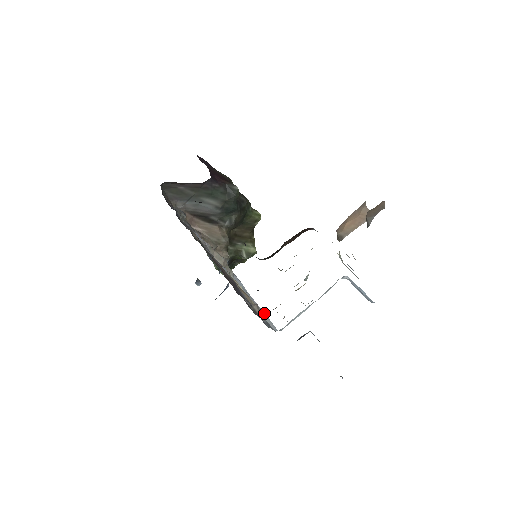
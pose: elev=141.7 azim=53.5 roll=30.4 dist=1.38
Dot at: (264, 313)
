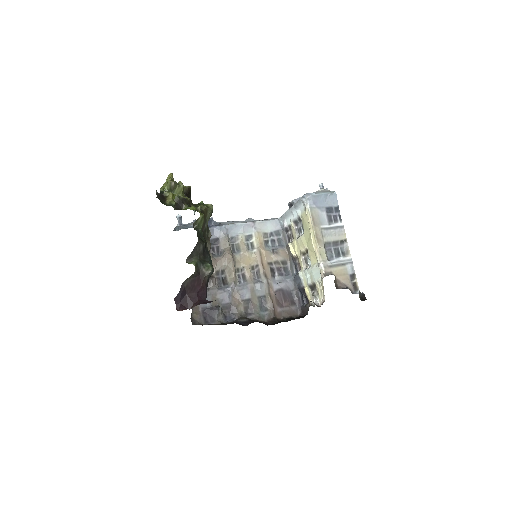
Dot at: (262, 223)
